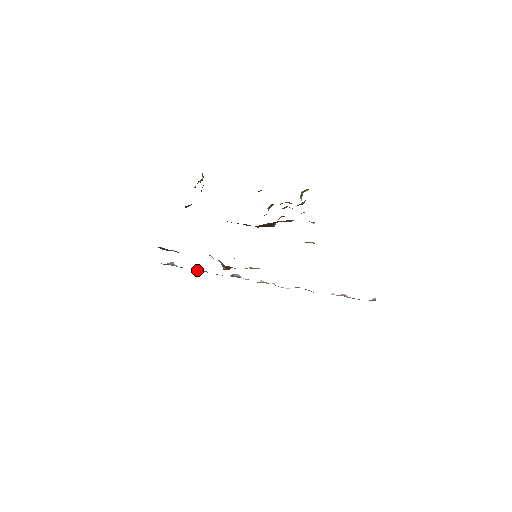
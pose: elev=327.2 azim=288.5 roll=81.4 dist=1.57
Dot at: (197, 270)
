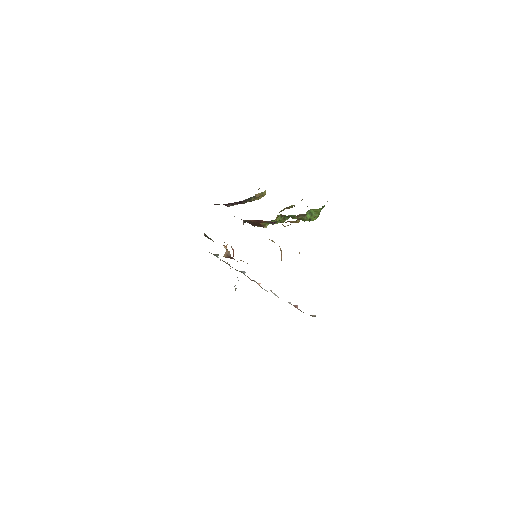
Dot at: (224, 261)
